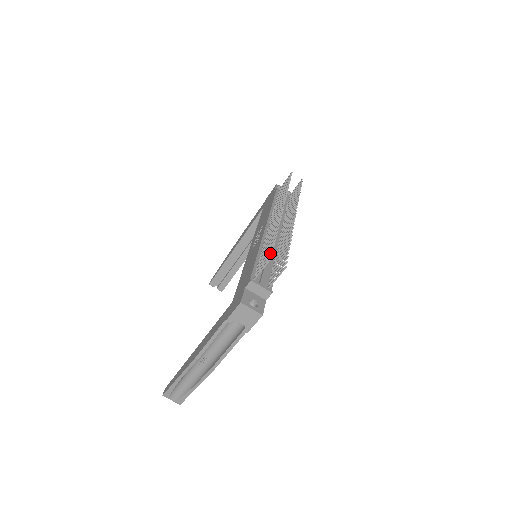
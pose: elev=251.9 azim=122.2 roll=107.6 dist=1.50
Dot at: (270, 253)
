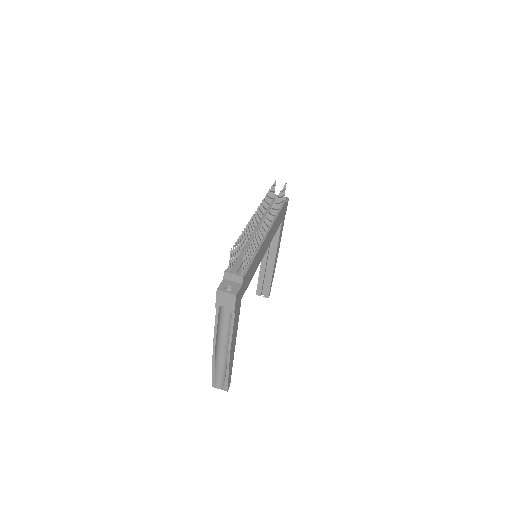
Dot at: (235, 247)
